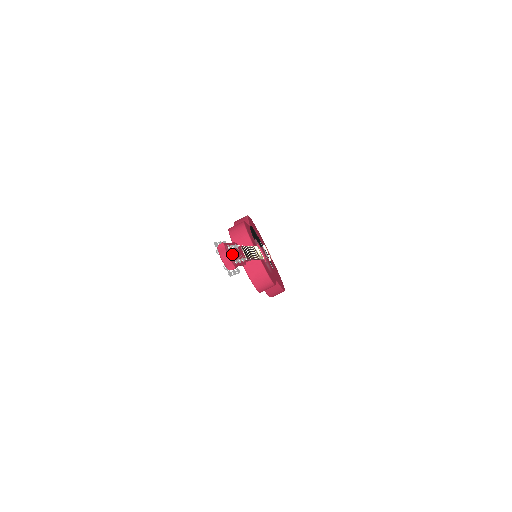
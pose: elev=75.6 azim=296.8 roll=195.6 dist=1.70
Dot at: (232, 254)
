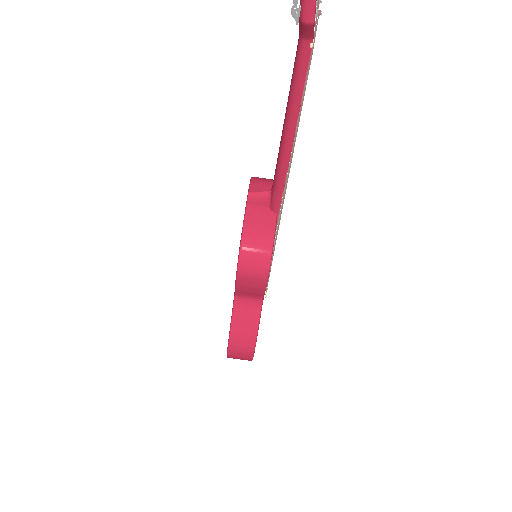
Dot at: out of frame
